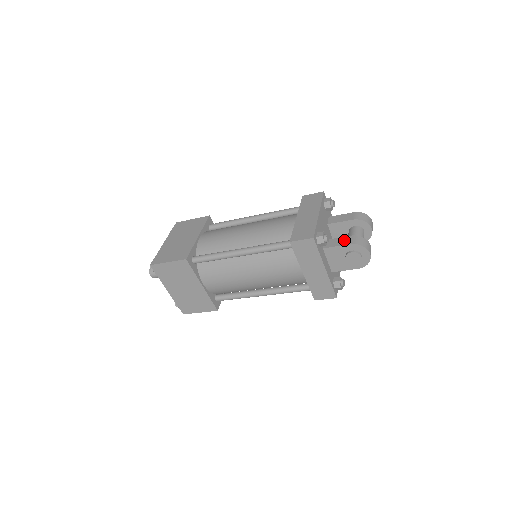
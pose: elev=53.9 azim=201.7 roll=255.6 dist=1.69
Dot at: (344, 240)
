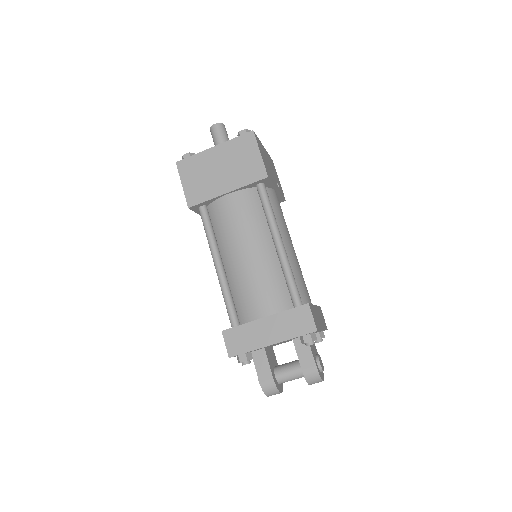
Dot at: (265, 373)
